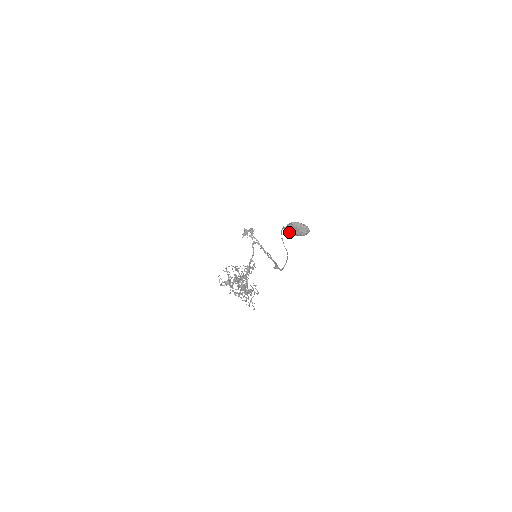
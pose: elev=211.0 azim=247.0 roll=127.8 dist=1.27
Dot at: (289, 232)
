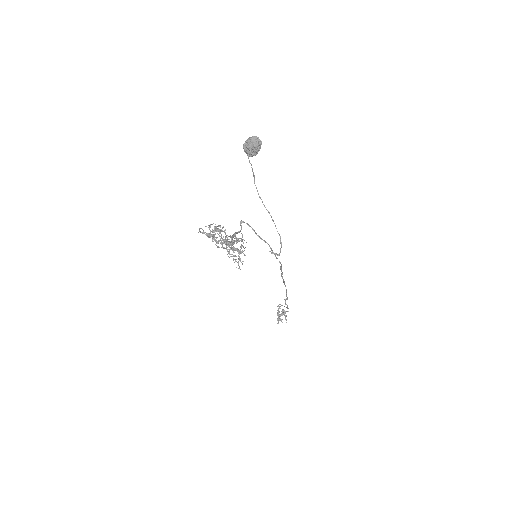
Dot at: (246, 151)
